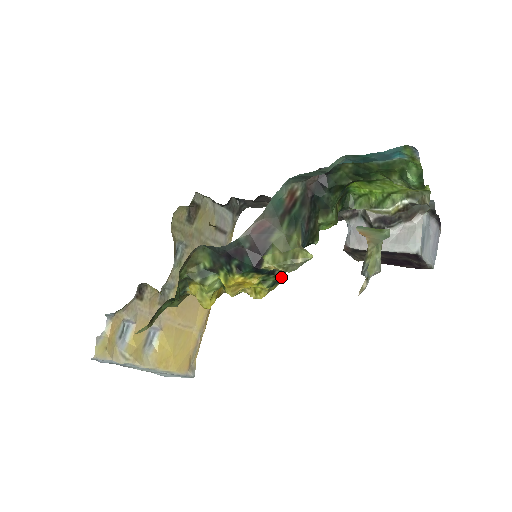
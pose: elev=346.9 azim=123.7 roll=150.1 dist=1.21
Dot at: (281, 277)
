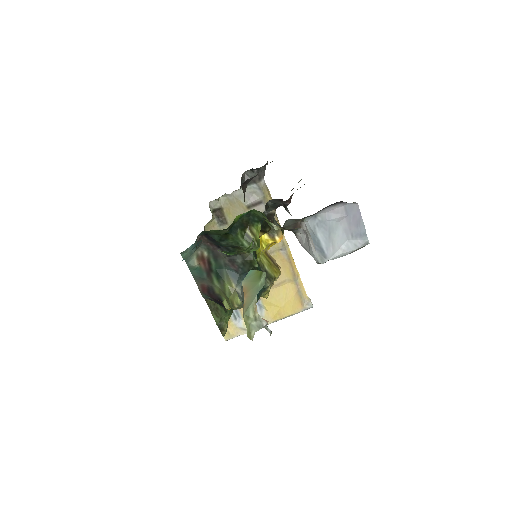
Dot at: occluded
